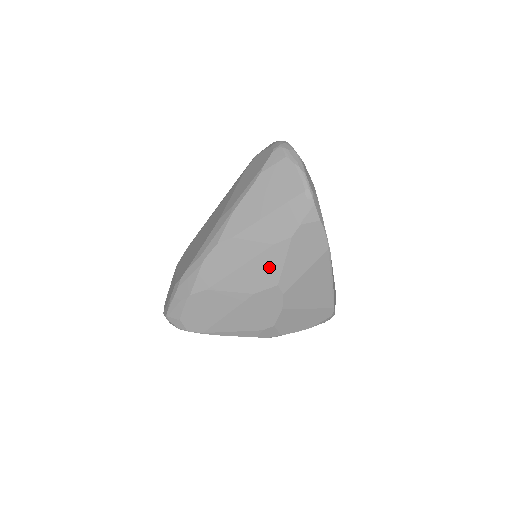
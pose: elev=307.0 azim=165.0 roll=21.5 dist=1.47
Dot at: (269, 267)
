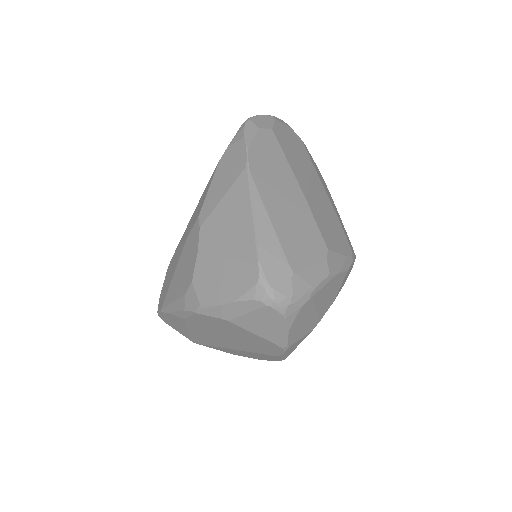
Dot at: (202, 202)
